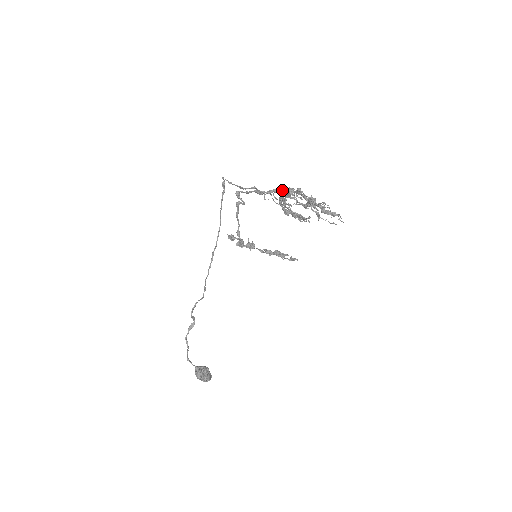
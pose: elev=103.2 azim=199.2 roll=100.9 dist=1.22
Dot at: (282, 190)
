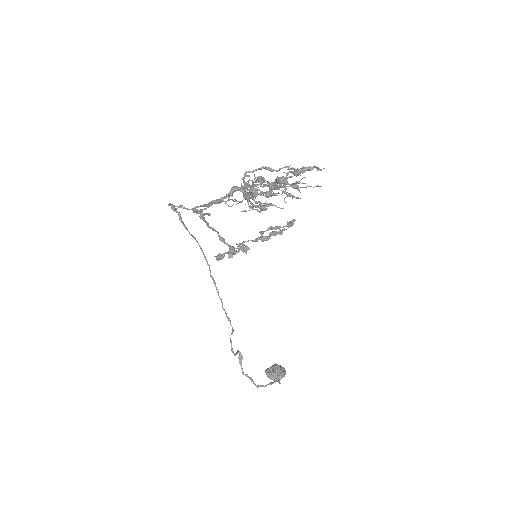
Dot at: (241, 188)
